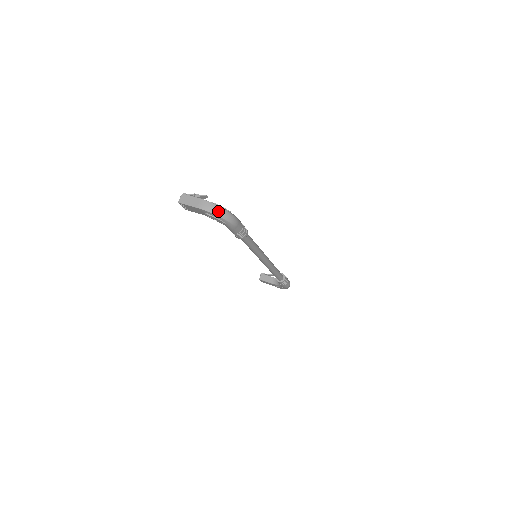
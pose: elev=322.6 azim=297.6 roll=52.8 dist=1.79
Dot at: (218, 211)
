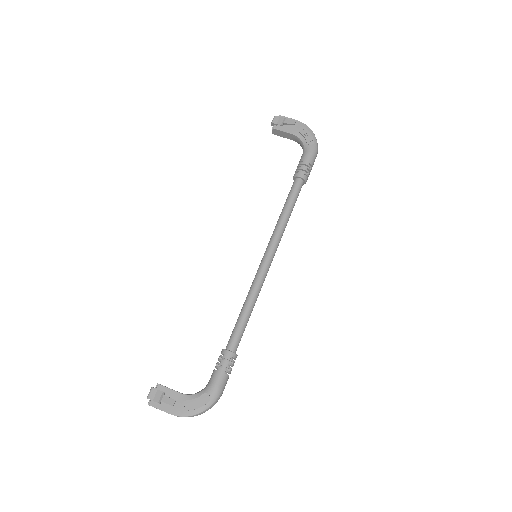
Dot at: occluded
